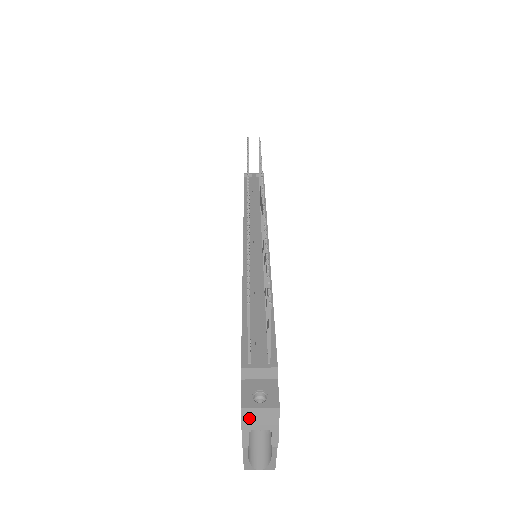
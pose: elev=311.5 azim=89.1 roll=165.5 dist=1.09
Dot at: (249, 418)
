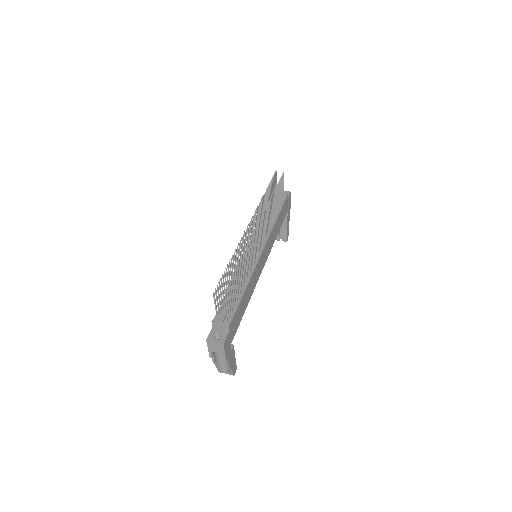
Dot at: (211, 345)
